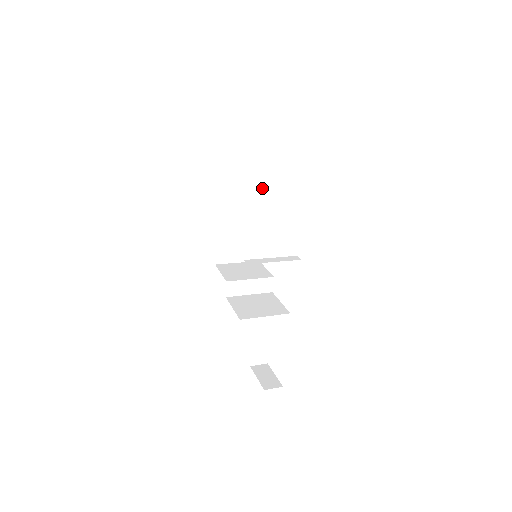
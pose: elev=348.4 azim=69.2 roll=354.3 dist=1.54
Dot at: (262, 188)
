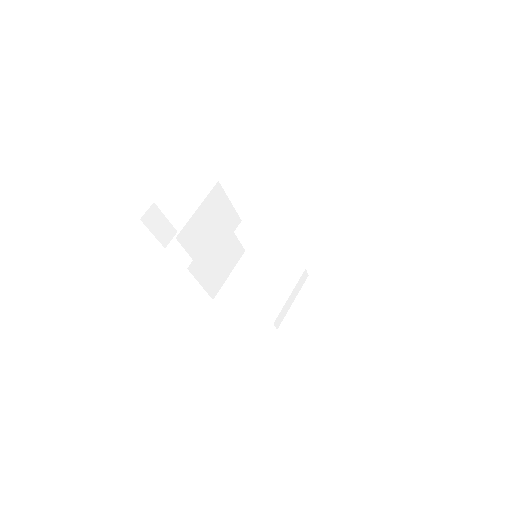
Dot at: occluded
